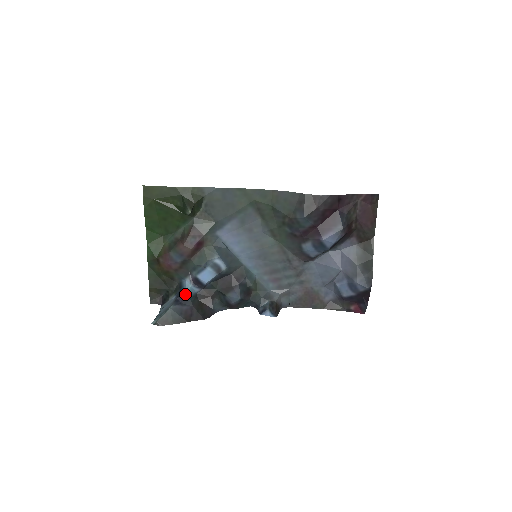
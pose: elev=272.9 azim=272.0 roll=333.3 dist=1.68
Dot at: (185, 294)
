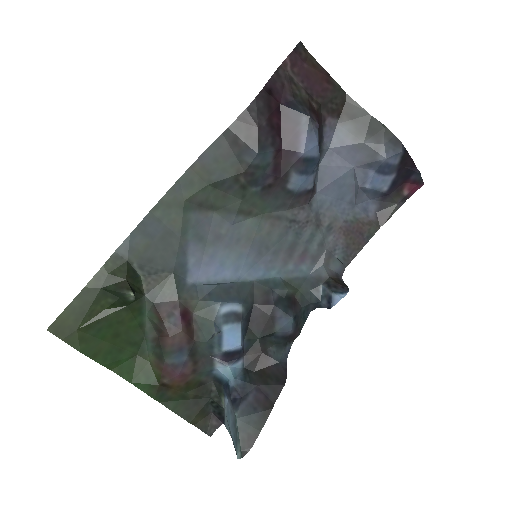
Dot at: (233, 384)
